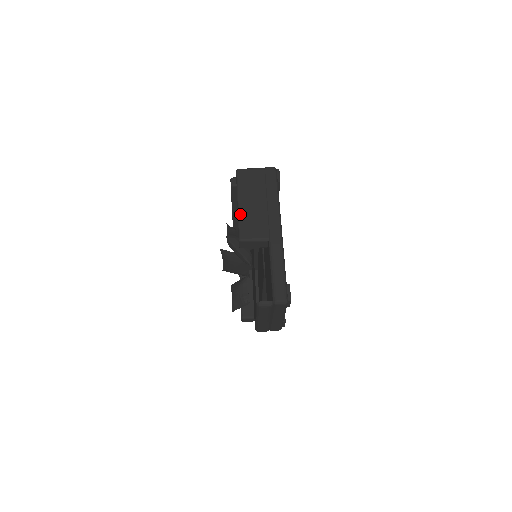
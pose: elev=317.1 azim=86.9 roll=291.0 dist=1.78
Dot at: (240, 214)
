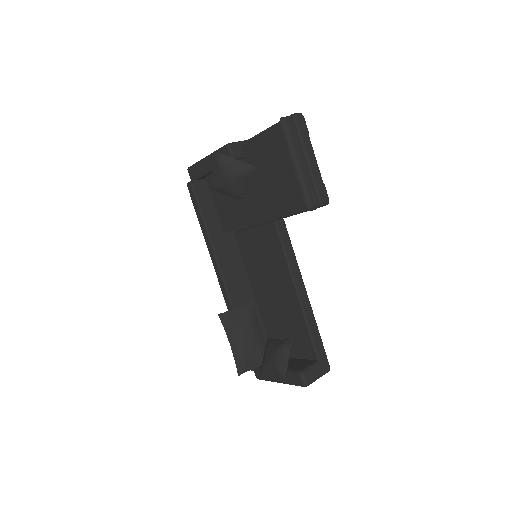
Dot at: (213, 152)
